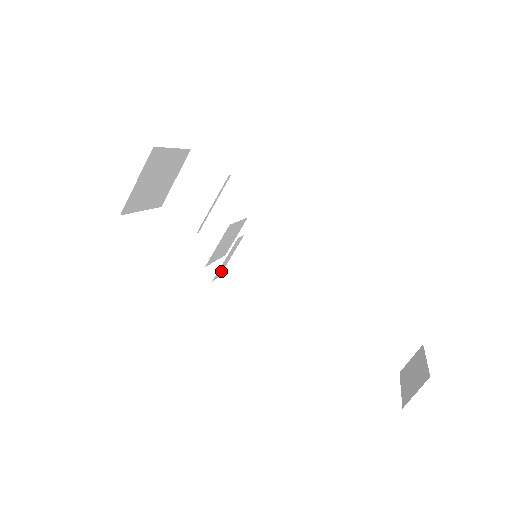
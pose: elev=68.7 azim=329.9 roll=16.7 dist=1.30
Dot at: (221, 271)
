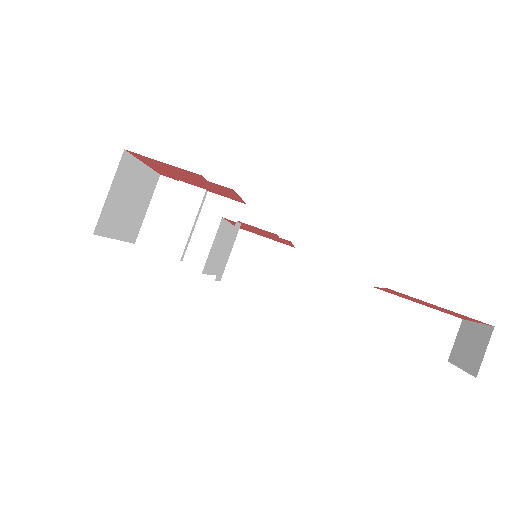
Dot at: (222, 271)
